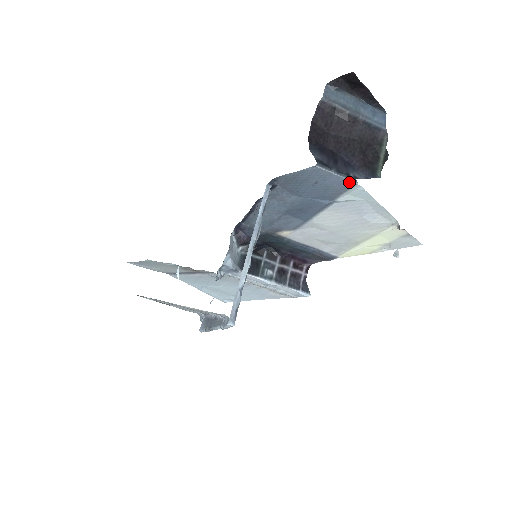
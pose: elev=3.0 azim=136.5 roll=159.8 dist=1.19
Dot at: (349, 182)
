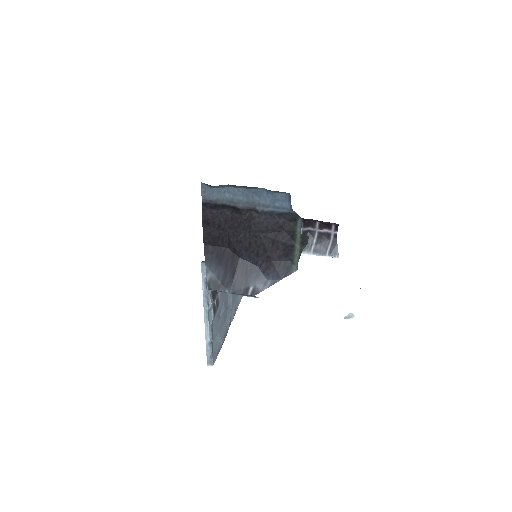
Dot at: (250, 296)
